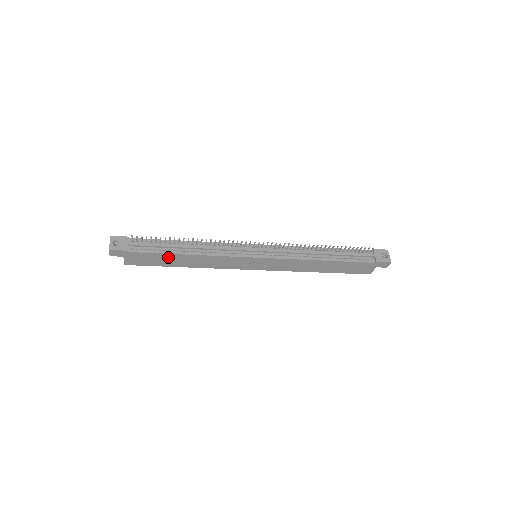
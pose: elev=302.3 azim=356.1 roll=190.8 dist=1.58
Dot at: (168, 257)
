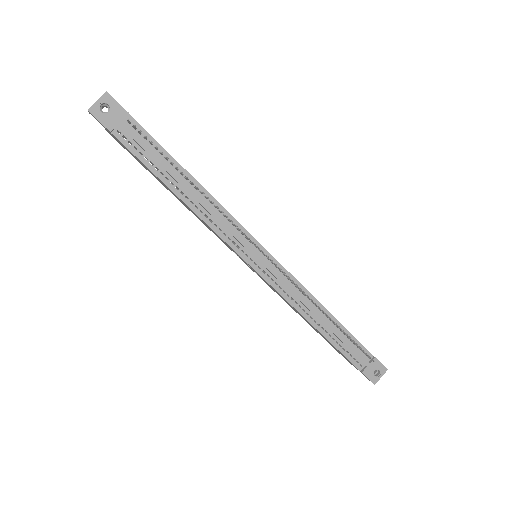
Dot at: occluded
